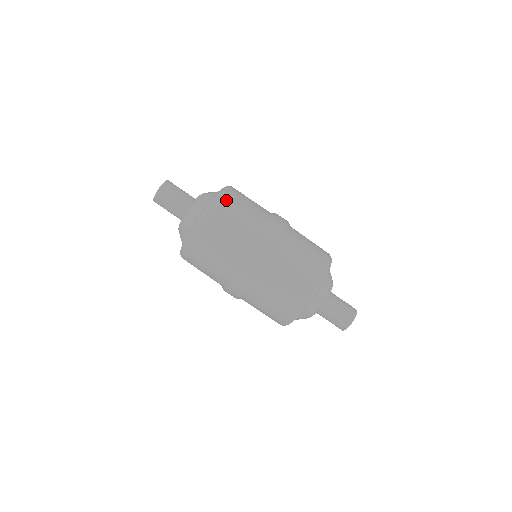
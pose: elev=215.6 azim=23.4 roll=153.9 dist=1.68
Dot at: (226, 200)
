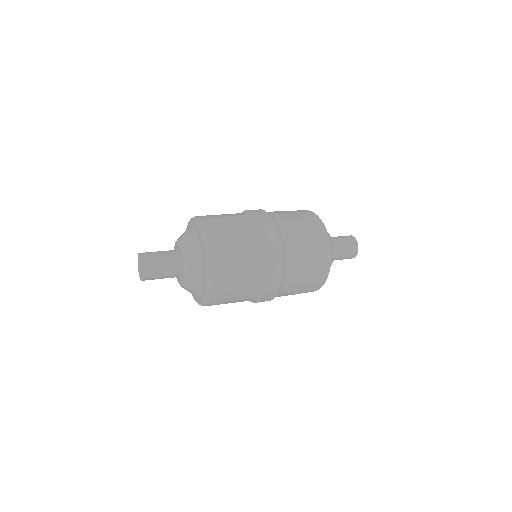
Dot at: (218, 259)
